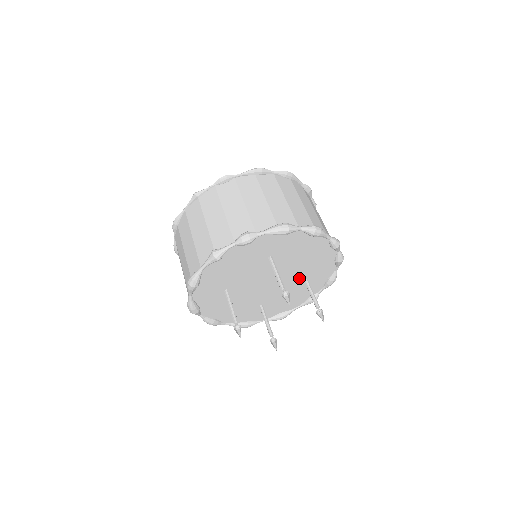
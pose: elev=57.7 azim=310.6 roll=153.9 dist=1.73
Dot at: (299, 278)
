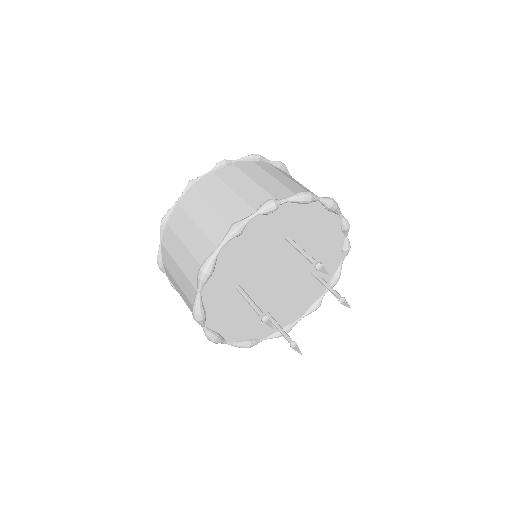
Dot at: (308, 273)
